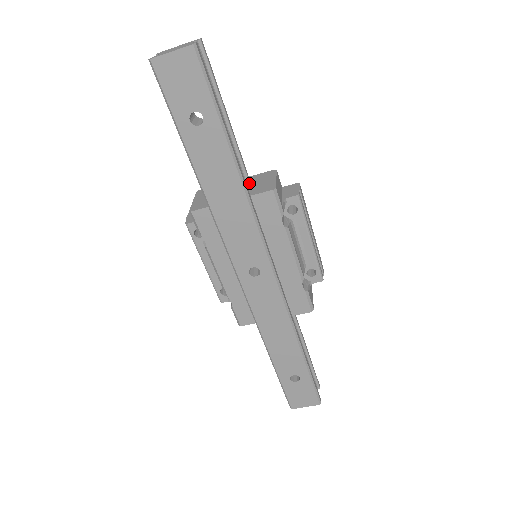
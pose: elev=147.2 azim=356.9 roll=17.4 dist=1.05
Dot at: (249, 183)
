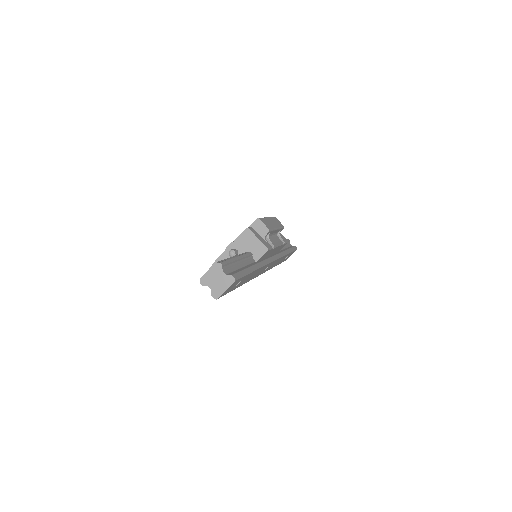
Dot at: (251, 255)
